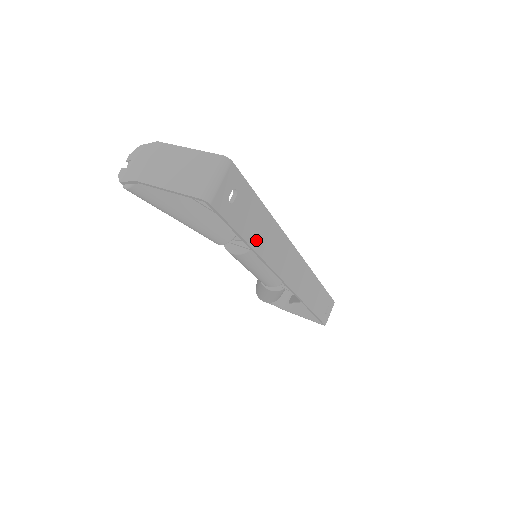
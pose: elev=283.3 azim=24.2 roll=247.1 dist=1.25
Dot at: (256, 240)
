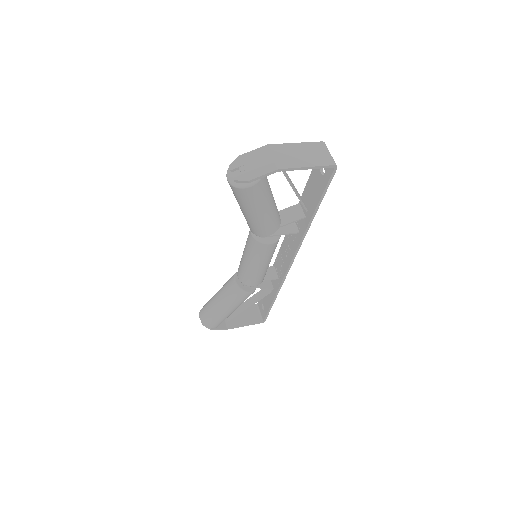
Dot at: occluded
